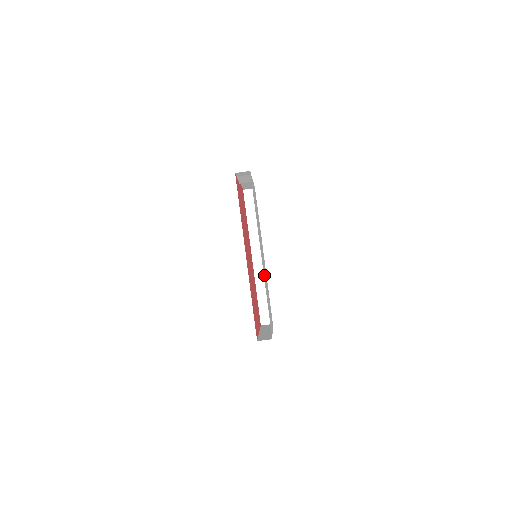
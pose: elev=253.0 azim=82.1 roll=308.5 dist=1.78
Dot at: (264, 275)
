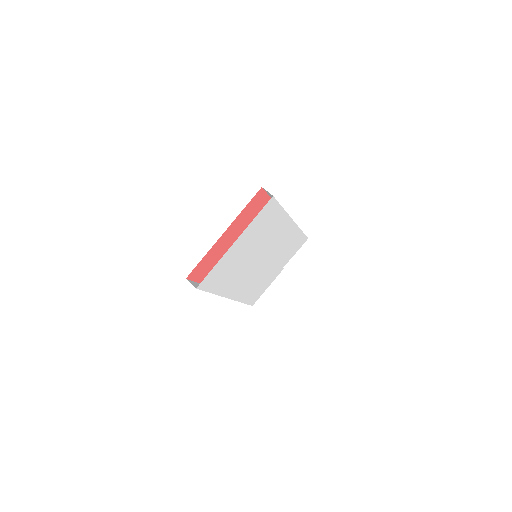
Dot at: (276, 231)
